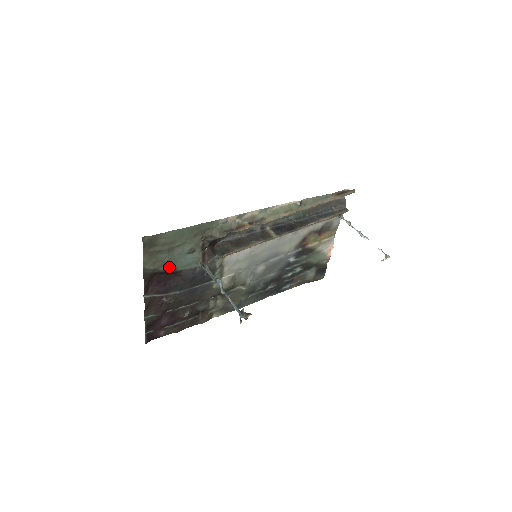
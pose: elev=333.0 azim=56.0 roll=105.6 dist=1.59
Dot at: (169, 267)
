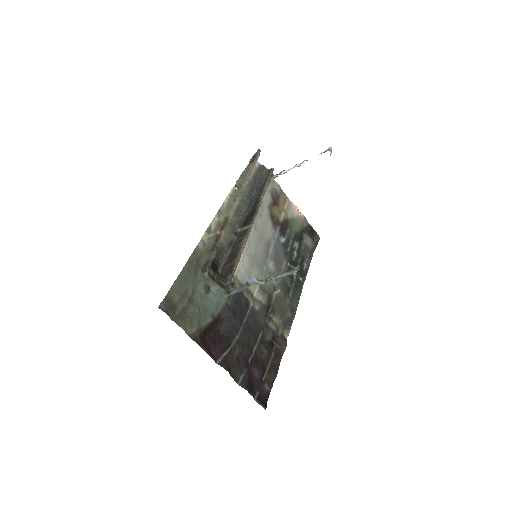
Dot at: (206, 319)
